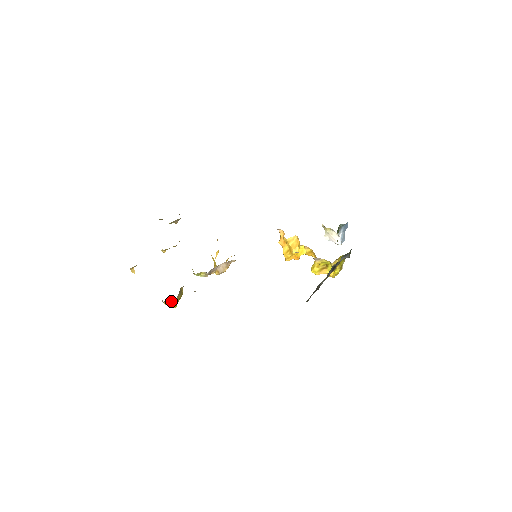
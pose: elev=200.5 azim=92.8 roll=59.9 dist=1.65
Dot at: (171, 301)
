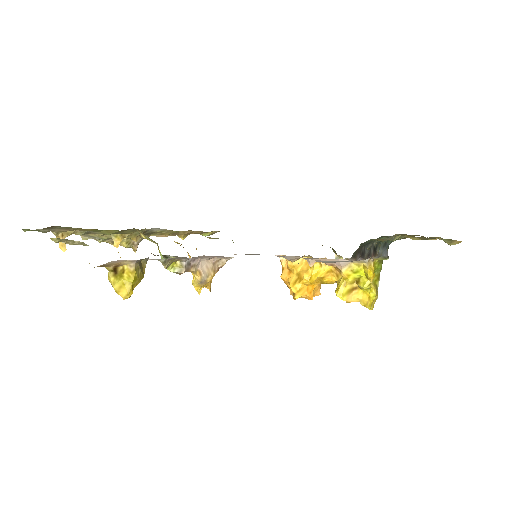
Dot at: (124, 275)
